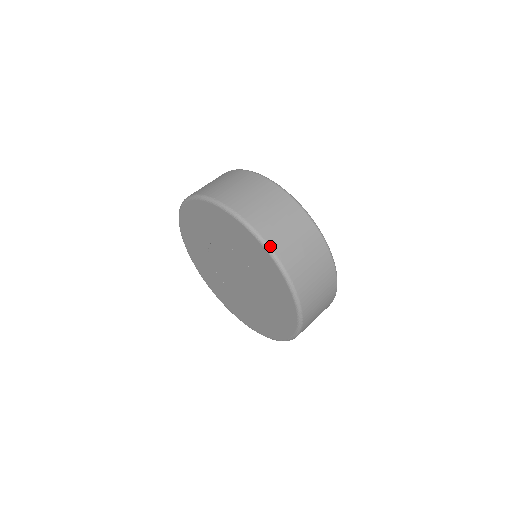
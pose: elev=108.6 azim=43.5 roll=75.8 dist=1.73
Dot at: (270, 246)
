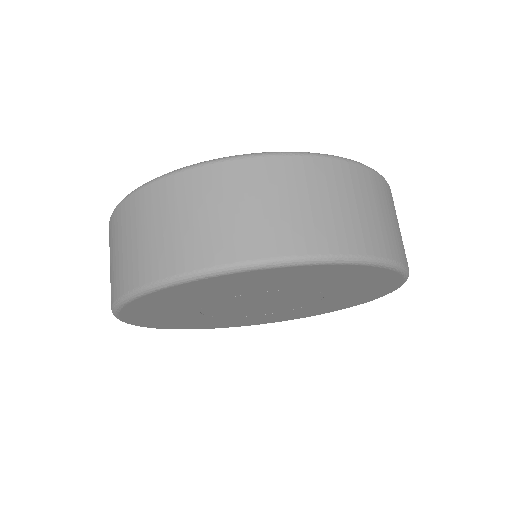
Dot at: (320, 254)
